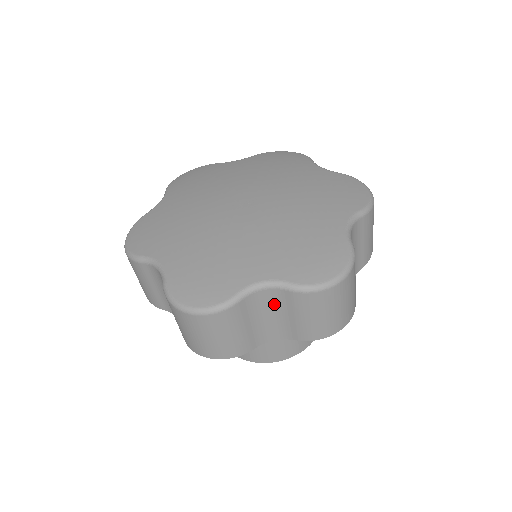
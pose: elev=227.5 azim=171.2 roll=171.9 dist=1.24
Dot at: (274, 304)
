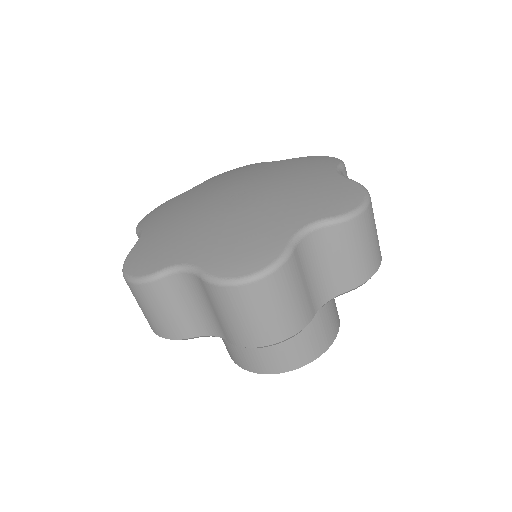
Dot at: (198, 292)
